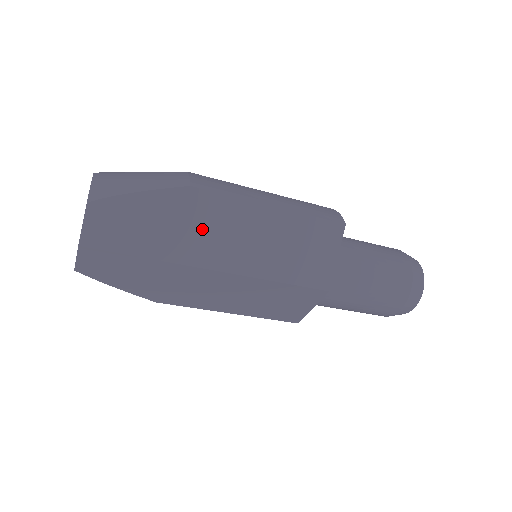
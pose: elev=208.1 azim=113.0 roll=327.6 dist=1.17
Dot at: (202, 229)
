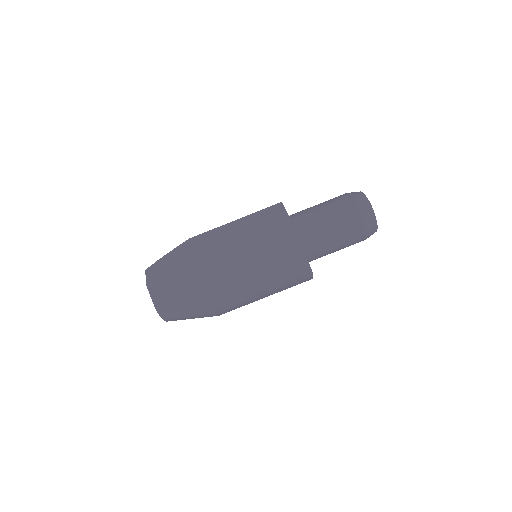
Dot at: (204, 248)
